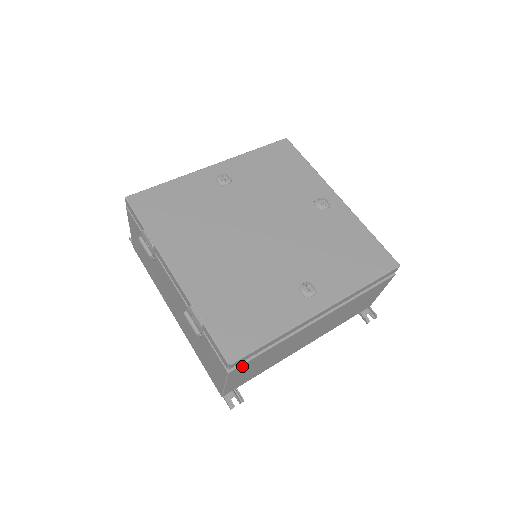
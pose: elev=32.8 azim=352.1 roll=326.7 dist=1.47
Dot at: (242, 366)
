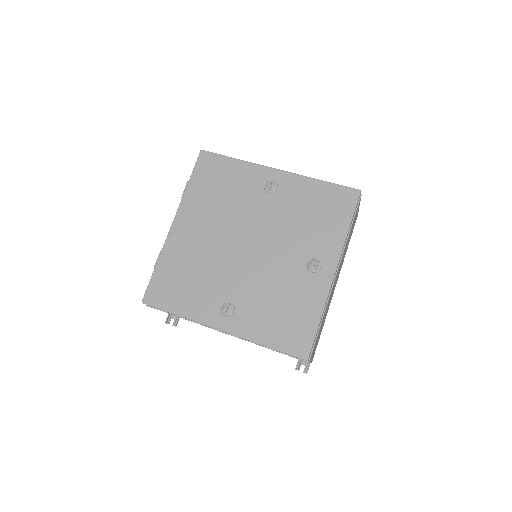
Dot at: occluded
